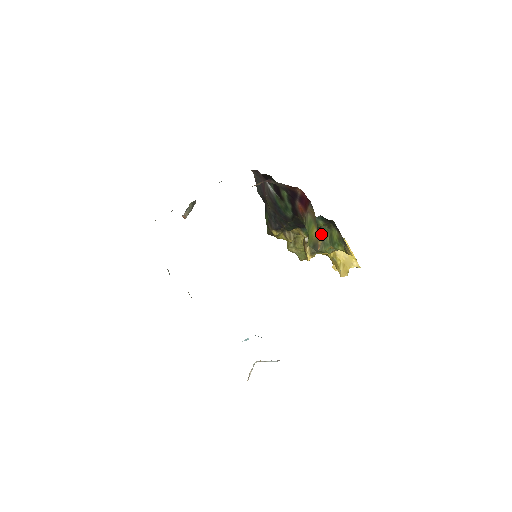
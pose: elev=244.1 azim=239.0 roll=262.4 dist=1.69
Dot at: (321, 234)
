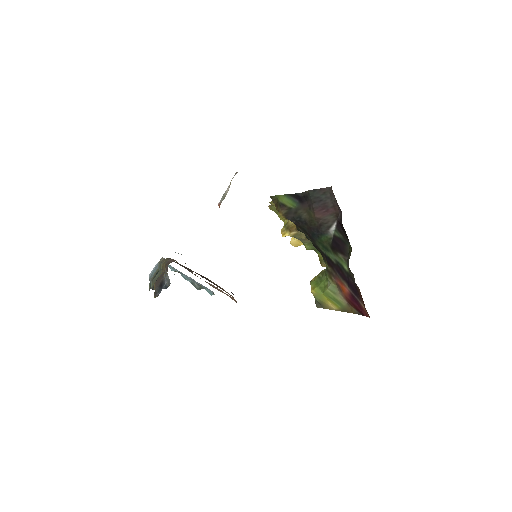
Dot at: occluded
